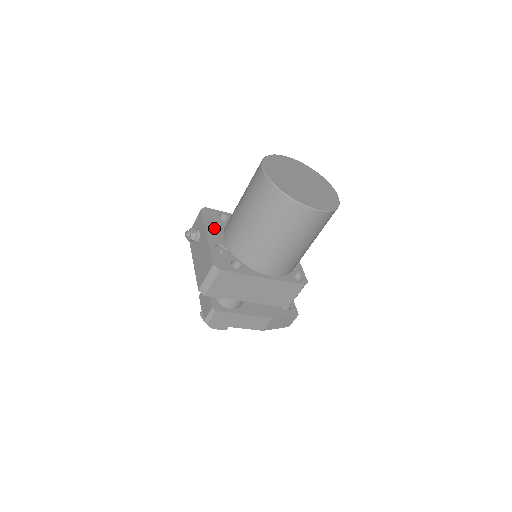
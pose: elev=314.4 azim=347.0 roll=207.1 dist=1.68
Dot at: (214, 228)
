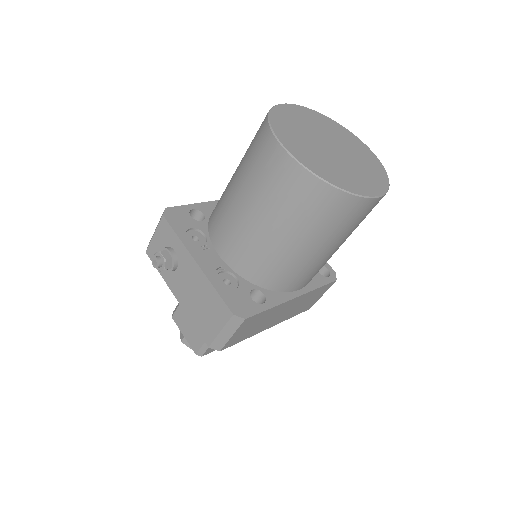
Dot at: (196, 241)
